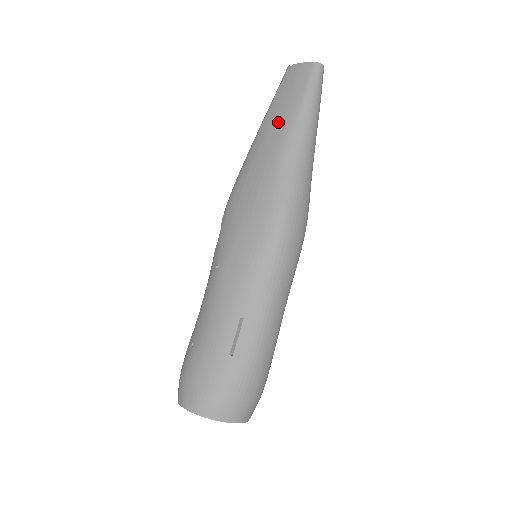
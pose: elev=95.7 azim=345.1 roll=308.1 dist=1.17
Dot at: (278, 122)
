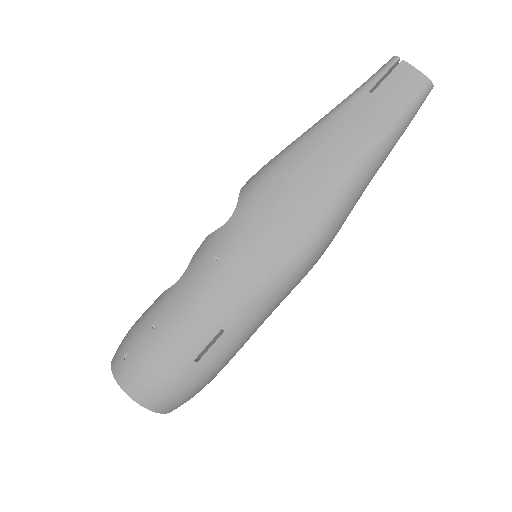
Dot at: (357, 129)
